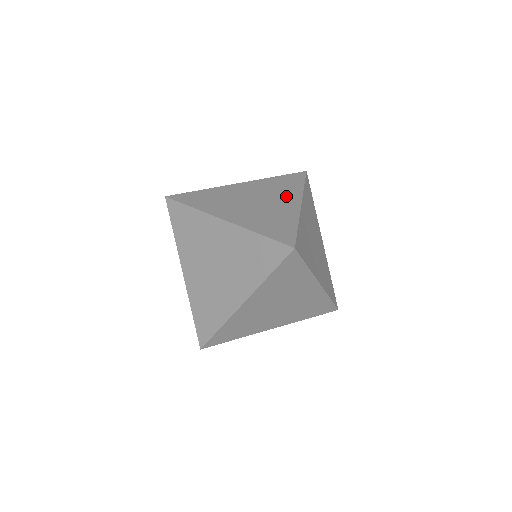
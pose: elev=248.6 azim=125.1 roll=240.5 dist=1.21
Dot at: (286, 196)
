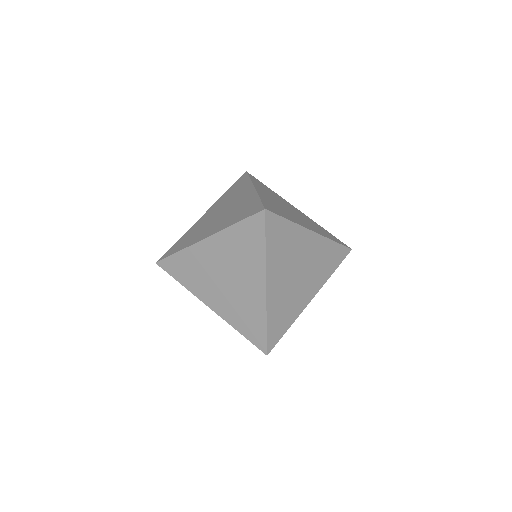
Dot at: (312, 226)
